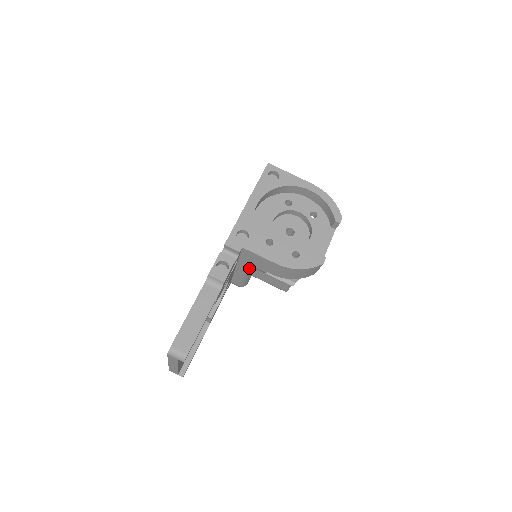
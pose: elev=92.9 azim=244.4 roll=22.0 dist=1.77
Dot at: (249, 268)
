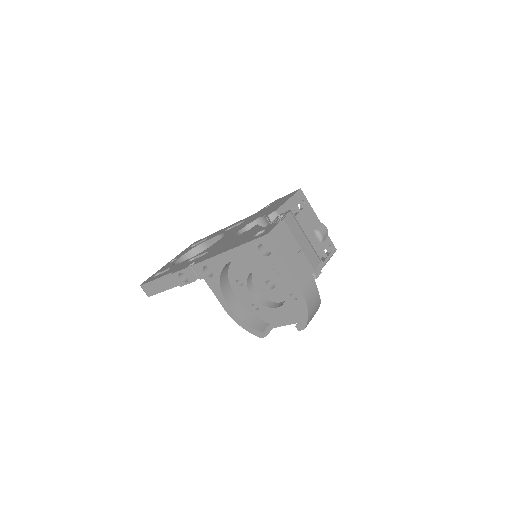
Dot at: occluded
